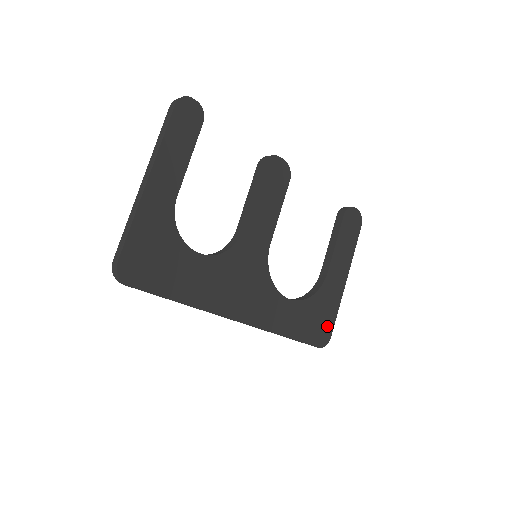
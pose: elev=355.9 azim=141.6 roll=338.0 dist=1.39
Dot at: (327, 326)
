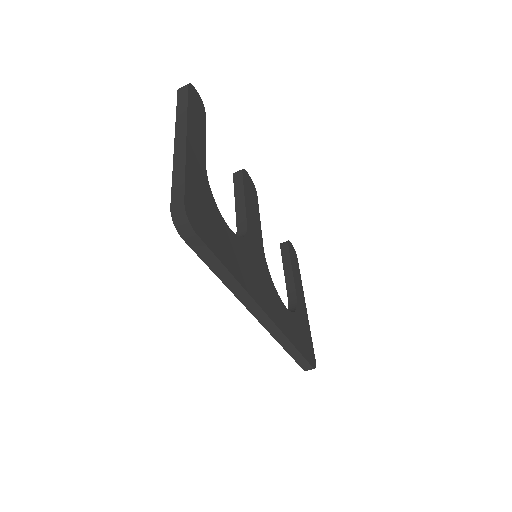
Dot at: (310, 347)
